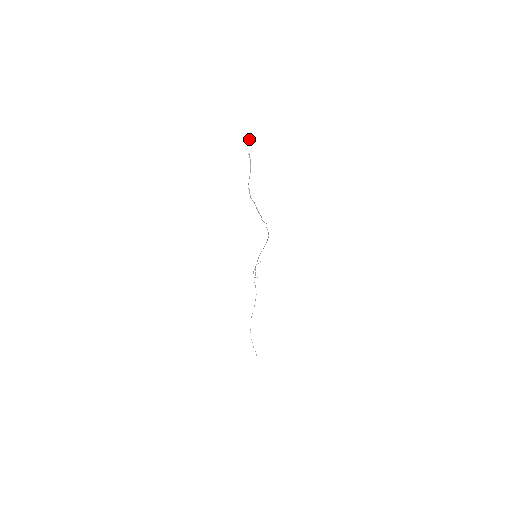
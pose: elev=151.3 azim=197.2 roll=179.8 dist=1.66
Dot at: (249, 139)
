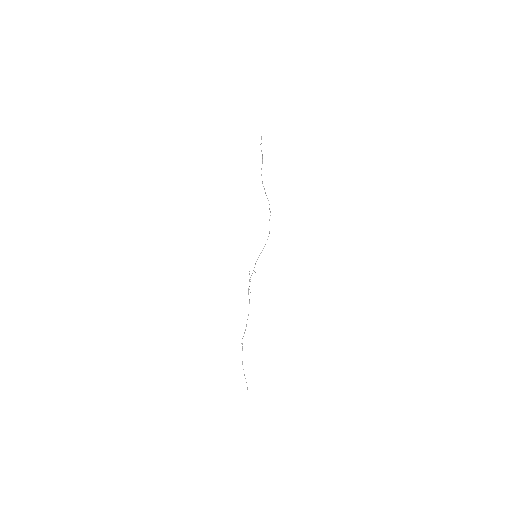
Dot at: occluded
